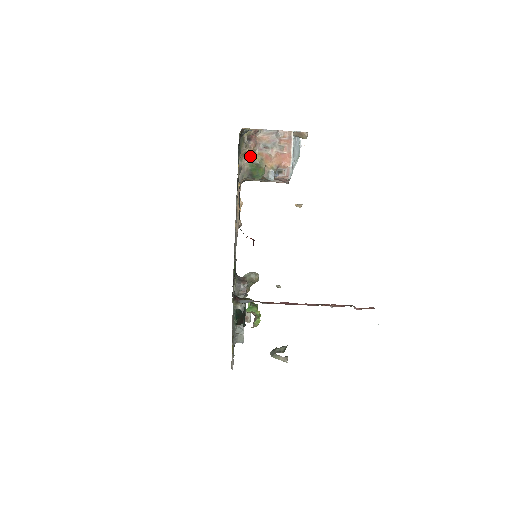
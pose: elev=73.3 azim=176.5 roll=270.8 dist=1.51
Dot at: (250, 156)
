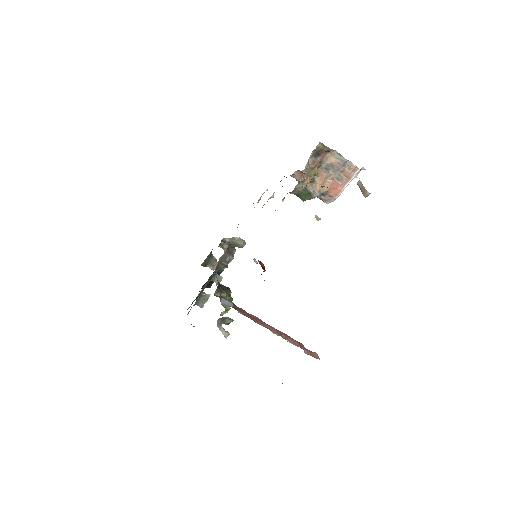
Dot at: (309, 169)
